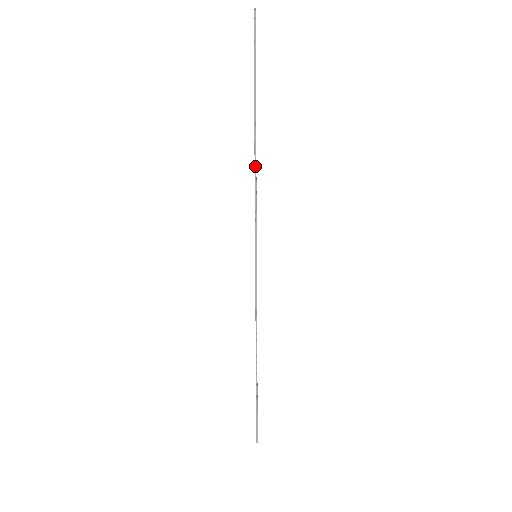
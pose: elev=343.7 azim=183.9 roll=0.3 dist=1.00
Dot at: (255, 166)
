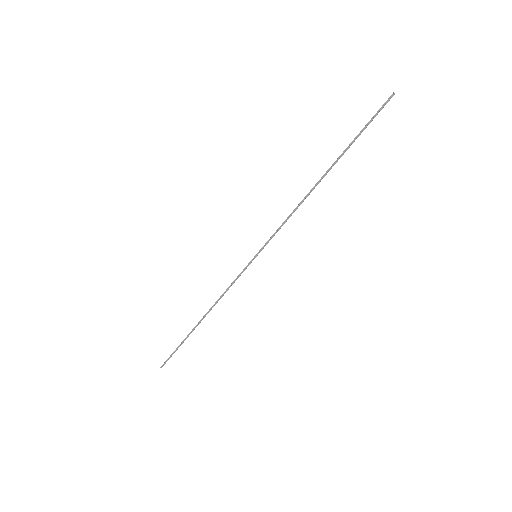
Dot at: (304, 198)
